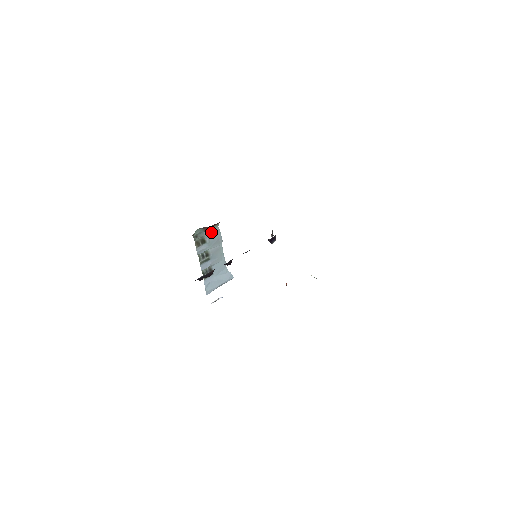
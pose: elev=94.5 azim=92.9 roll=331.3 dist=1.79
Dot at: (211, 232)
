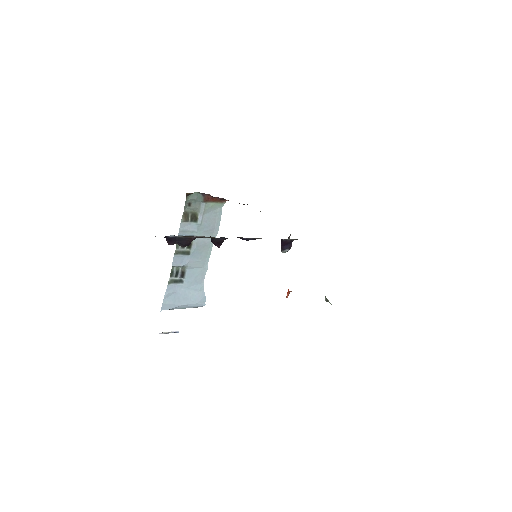
Dot at: (210, 210)
